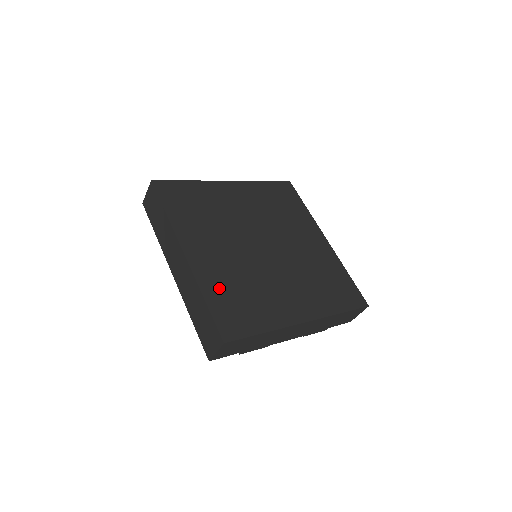
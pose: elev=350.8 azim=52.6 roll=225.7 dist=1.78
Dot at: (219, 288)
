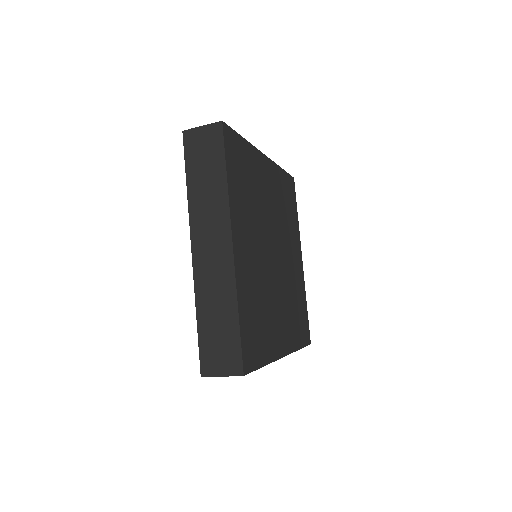
Dot at: (248, 301)
